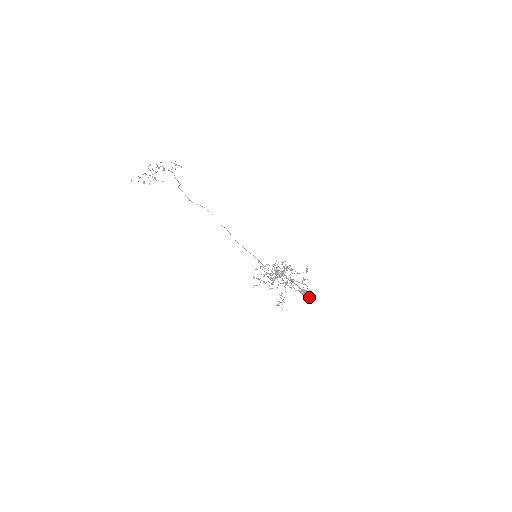
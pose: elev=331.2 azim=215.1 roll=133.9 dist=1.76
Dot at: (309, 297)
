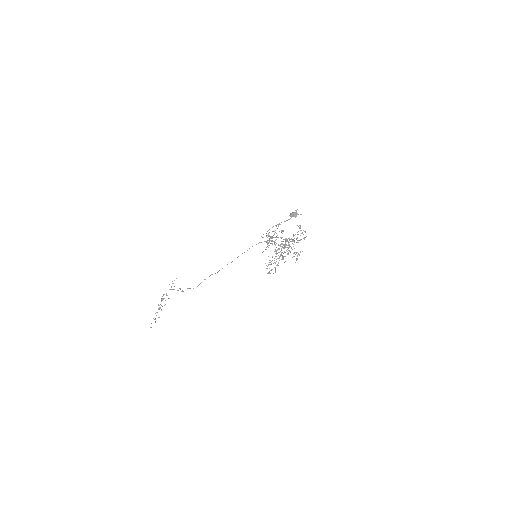
Dot at: occluded
